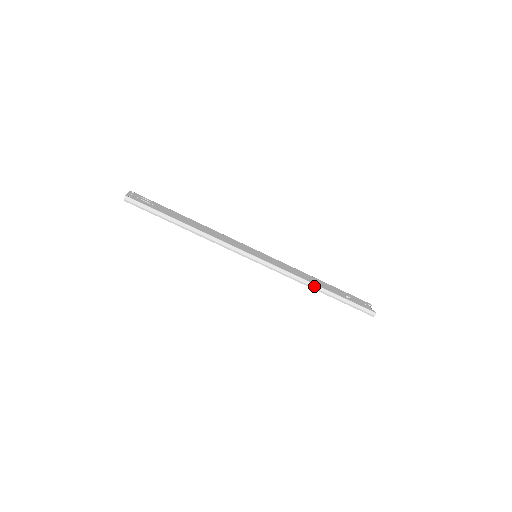
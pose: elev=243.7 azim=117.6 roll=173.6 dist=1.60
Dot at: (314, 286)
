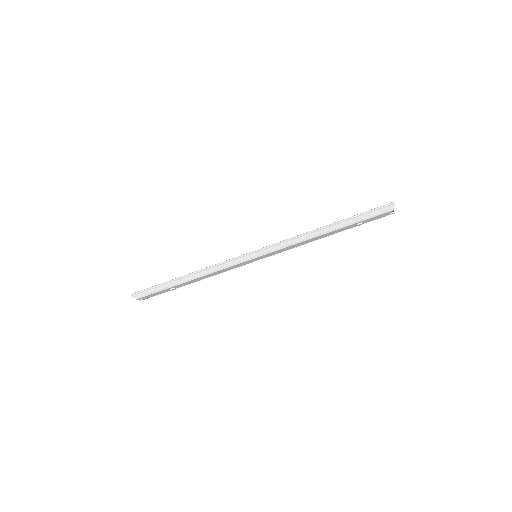
Dot at: (316, 231)
